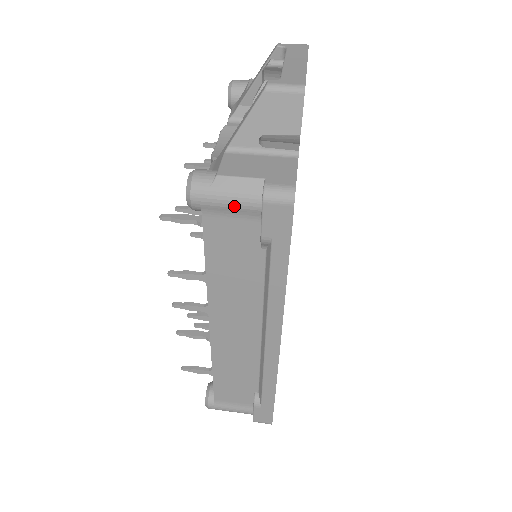
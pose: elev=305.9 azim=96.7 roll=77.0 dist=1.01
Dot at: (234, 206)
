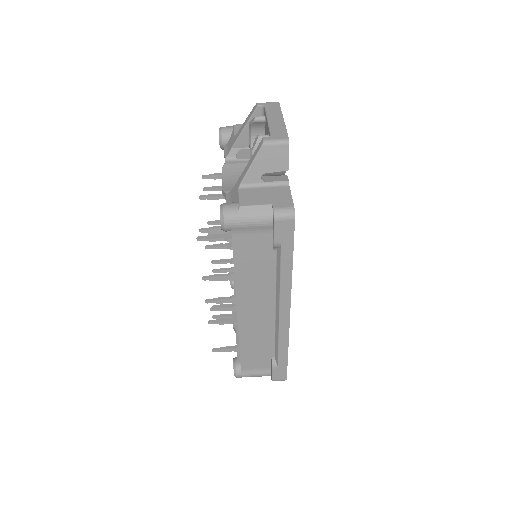
Dot at: (254, 225)
